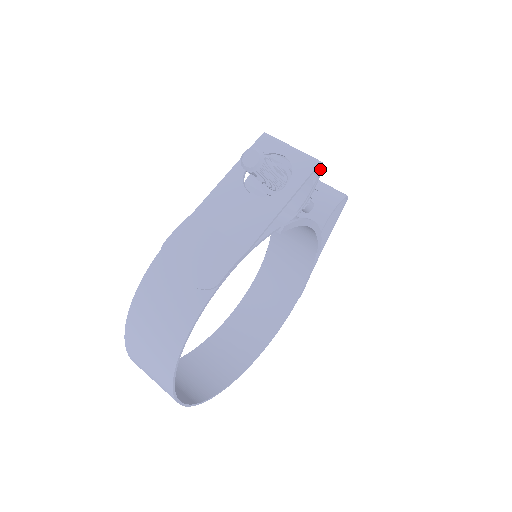
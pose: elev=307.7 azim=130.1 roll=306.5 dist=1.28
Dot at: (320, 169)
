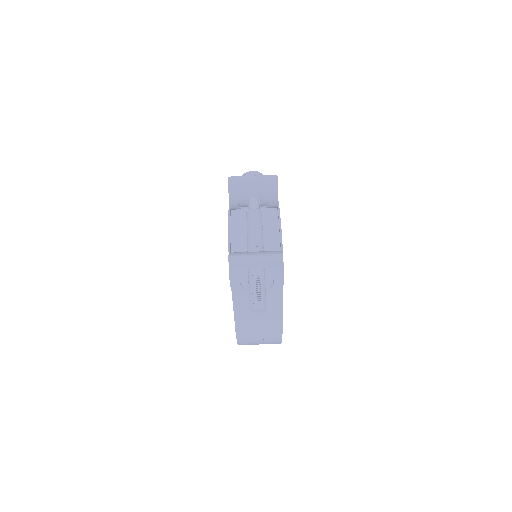
Dot at: (282, 254)
